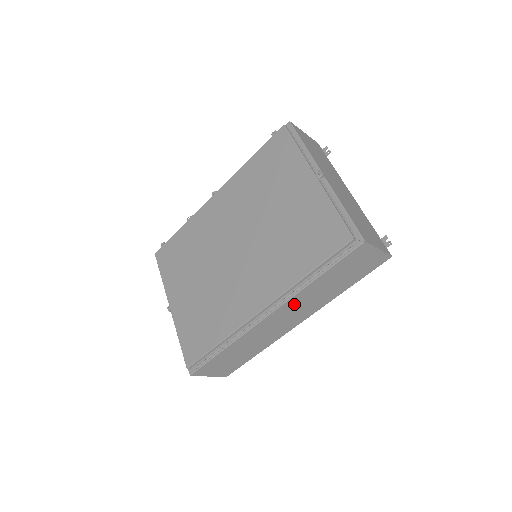
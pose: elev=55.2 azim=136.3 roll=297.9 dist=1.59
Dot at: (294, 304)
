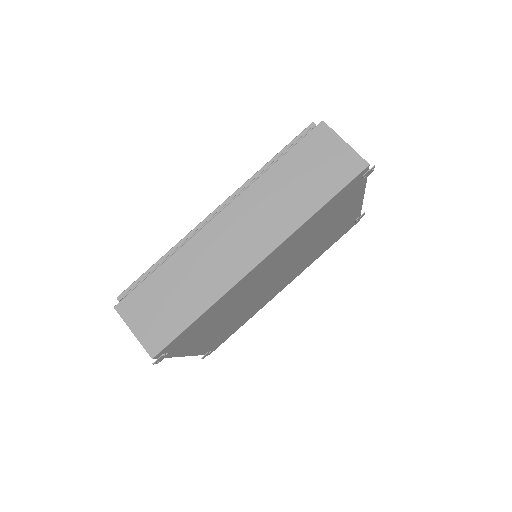
Dot at: (250, 206)
